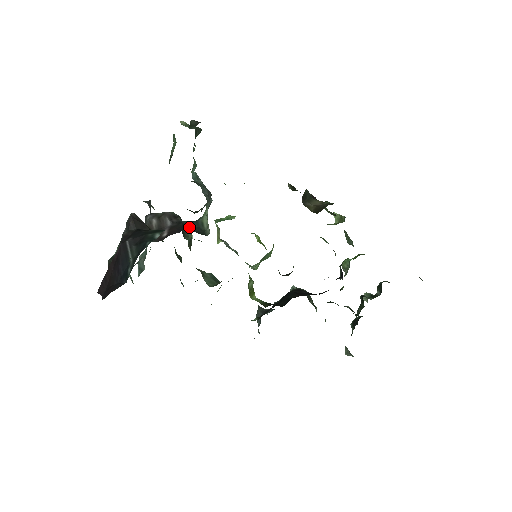
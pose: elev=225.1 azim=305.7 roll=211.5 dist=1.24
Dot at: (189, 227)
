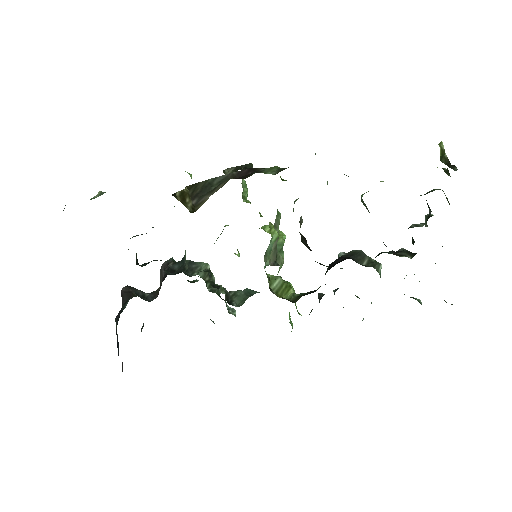
Dot at: (175, 269)
